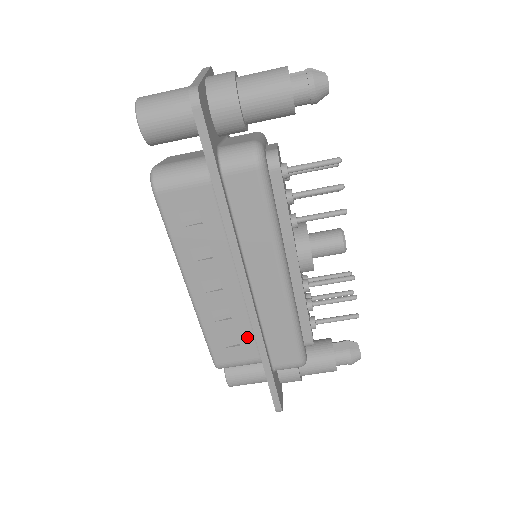
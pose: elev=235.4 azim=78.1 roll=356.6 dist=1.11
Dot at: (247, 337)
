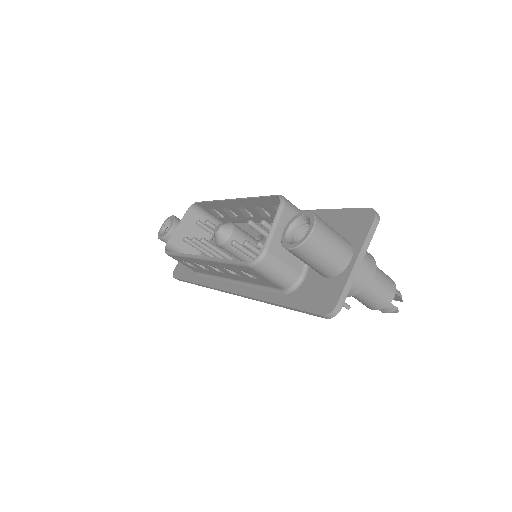
Dot at: (201, 271)
